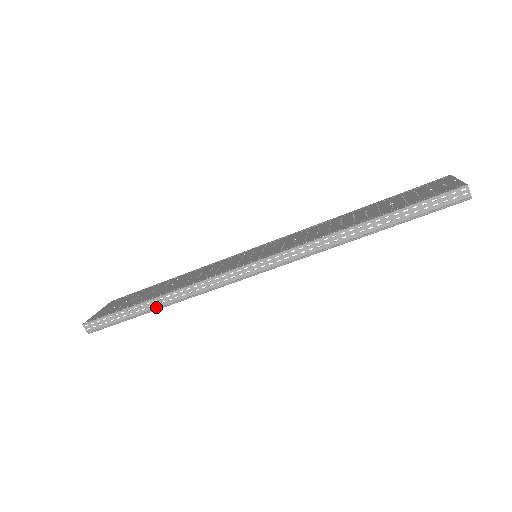
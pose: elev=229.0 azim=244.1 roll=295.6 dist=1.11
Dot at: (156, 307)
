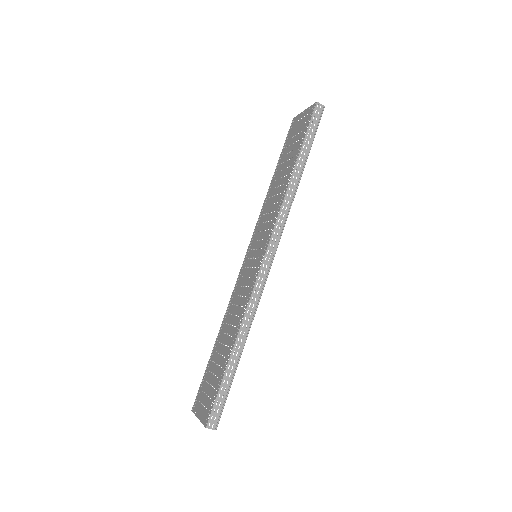
Dot at: (241, 349)
